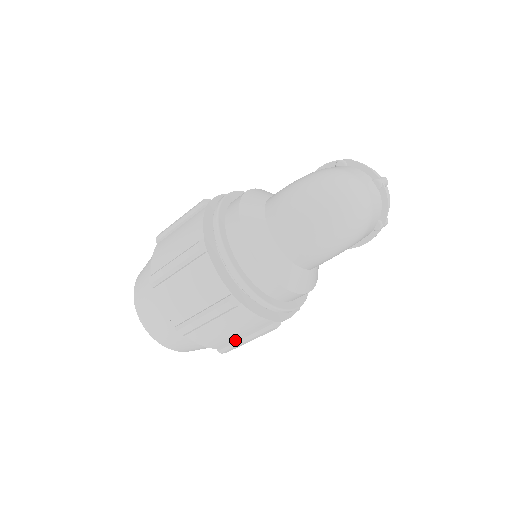
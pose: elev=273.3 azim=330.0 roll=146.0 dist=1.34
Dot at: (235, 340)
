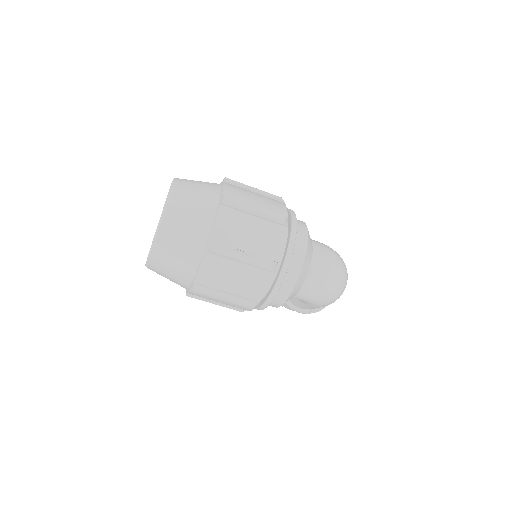
Dot at: (217, 289)
